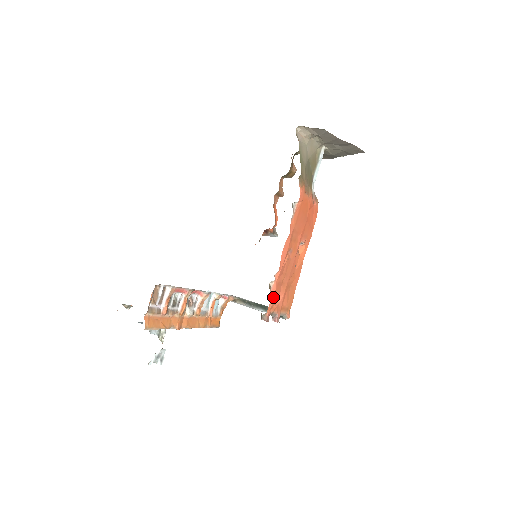
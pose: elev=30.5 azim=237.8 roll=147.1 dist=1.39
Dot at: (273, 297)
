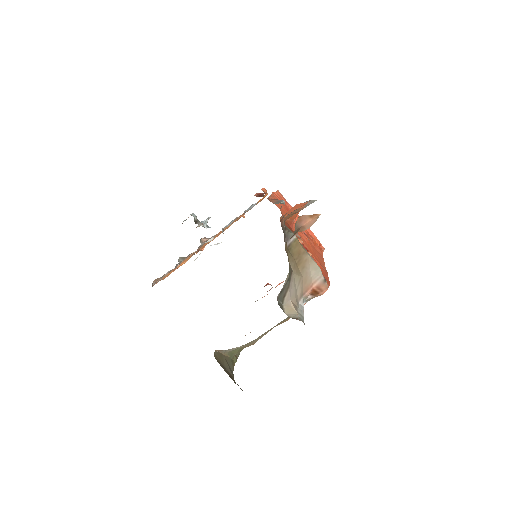
Dot at: occluded
